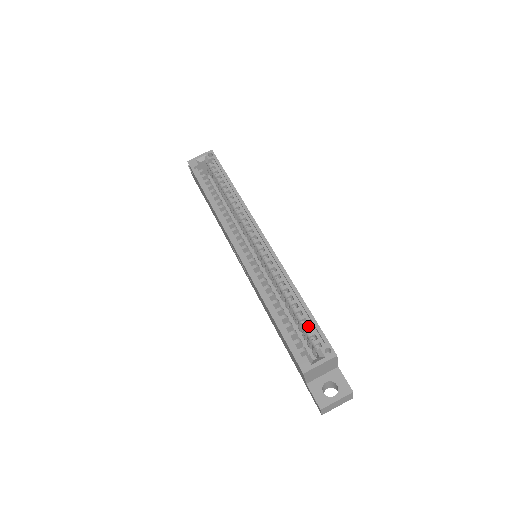
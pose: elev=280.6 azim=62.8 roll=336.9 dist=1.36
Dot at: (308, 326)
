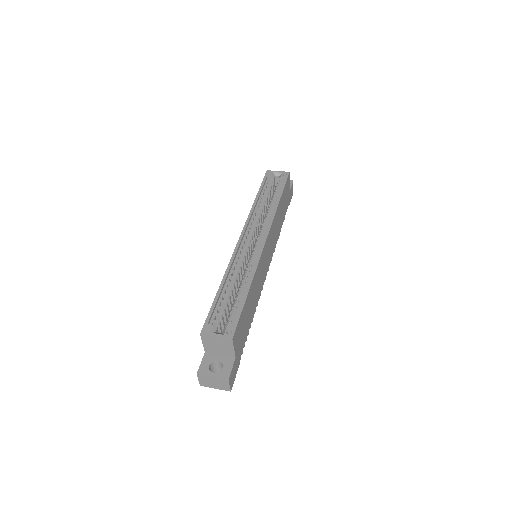
Dot at: (235, 311)
